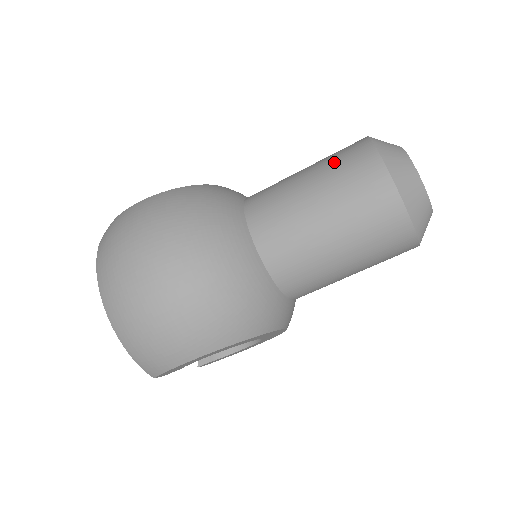
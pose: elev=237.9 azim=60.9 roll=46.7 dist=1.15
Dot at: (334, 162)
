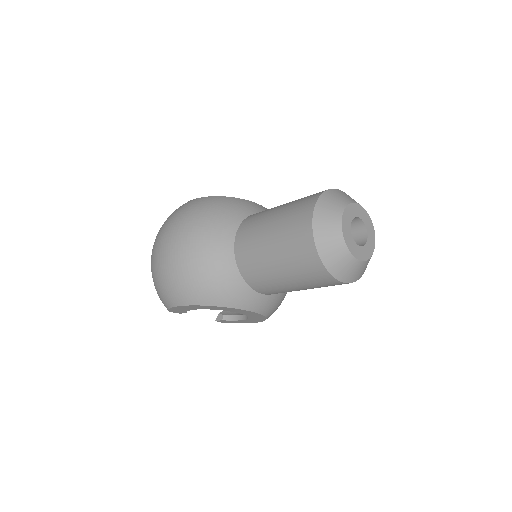
Dot at: (296, 203)
